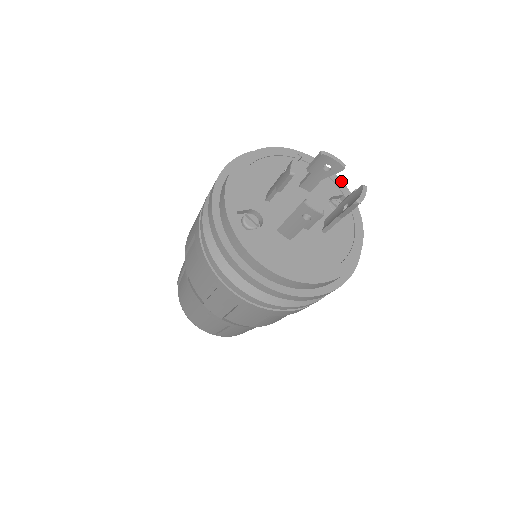
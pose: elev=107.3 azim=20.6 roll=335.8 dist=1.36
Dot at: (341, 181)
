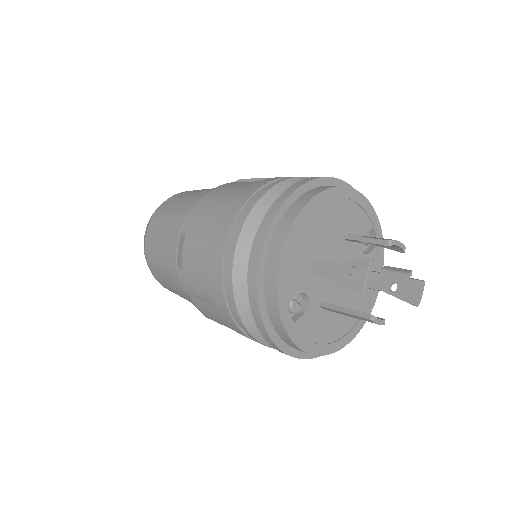
Dot at: (373, 210)
